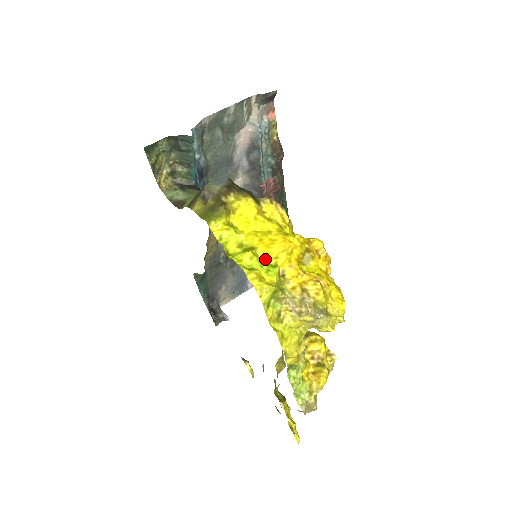
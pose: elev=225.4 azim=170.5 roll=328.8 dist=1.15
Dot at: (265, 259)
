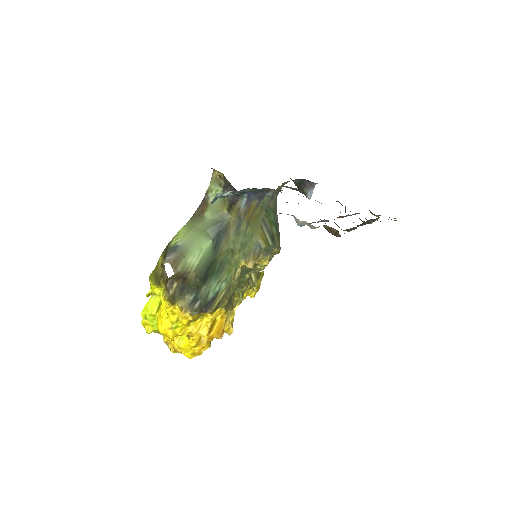
Dot at: (157, 320)
